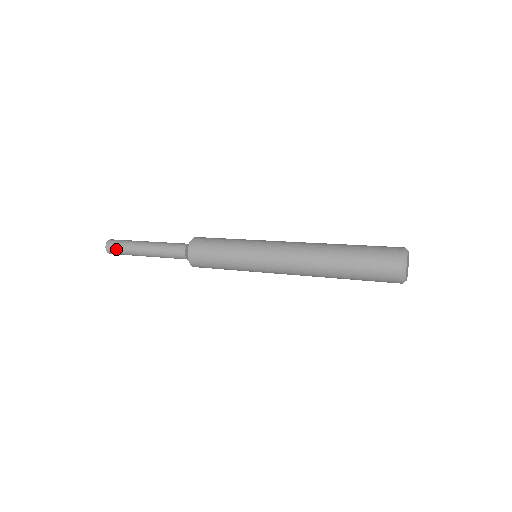
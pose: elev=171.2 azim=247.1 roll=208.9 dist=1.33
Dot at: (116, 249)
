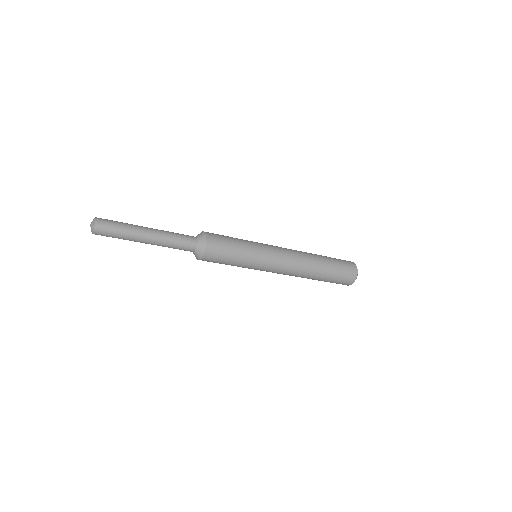
Dot at: (111, 226)
